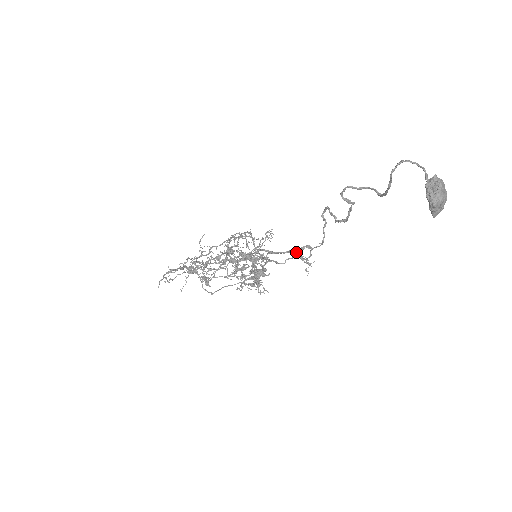
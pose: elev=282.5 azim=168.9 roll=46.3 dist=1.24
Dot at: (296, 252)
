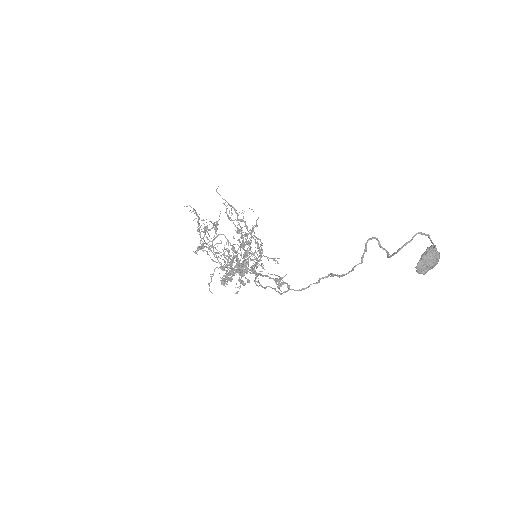
Dot at: (281, 277)
